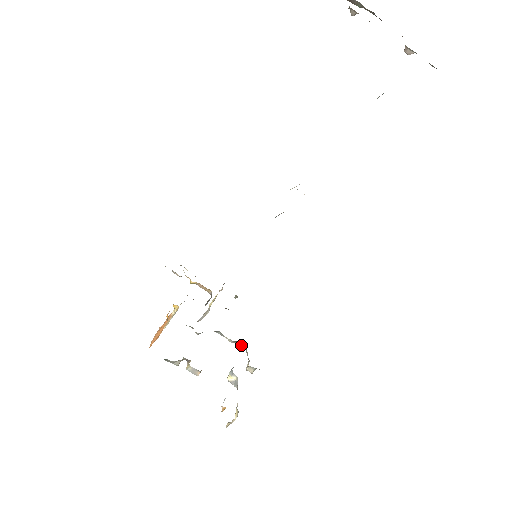
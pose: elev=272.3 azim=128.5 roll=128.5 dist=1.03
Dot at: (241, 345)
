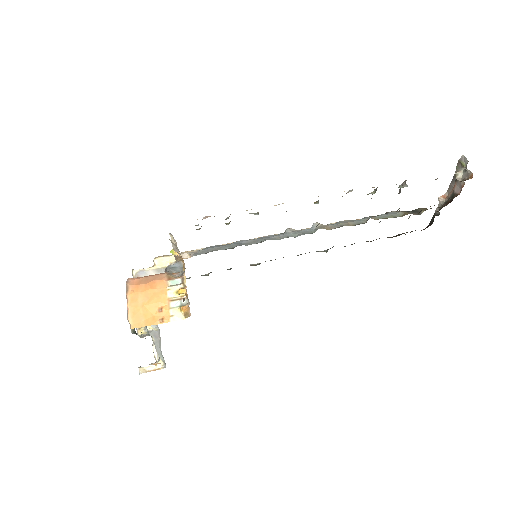
Dot at: occluded
